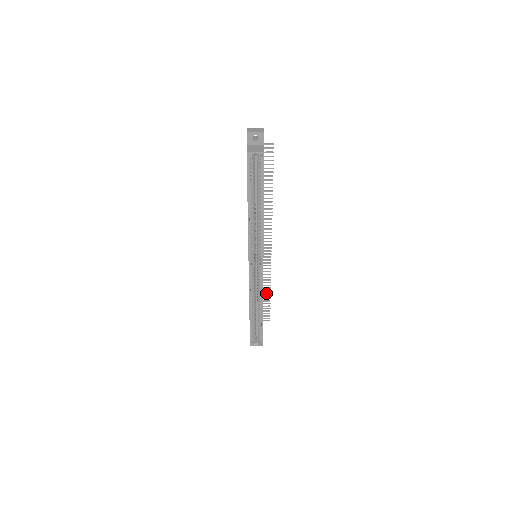
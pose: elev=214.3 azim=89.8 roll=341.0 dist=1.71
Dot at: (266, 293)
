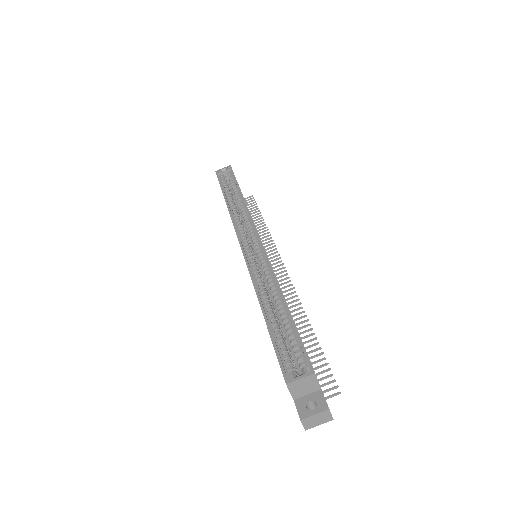
Dot at: (306, 336)
